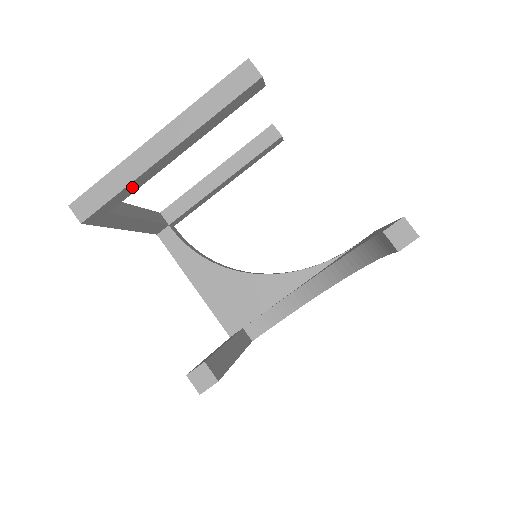
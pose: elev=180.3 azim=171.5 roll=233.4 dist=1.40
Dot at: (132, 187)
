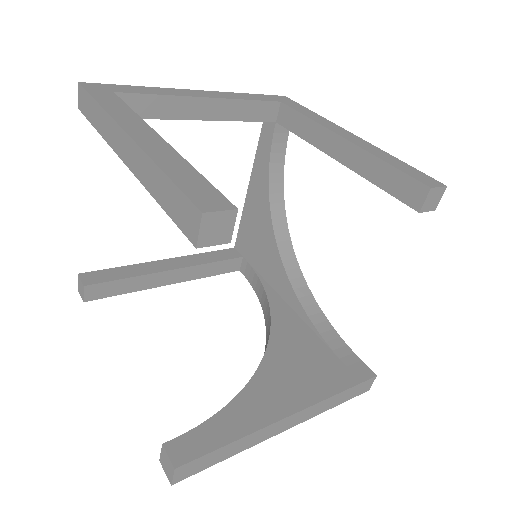
Dot at: occluded
